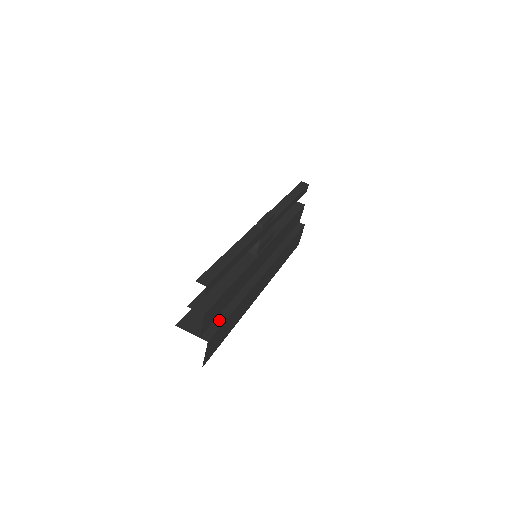
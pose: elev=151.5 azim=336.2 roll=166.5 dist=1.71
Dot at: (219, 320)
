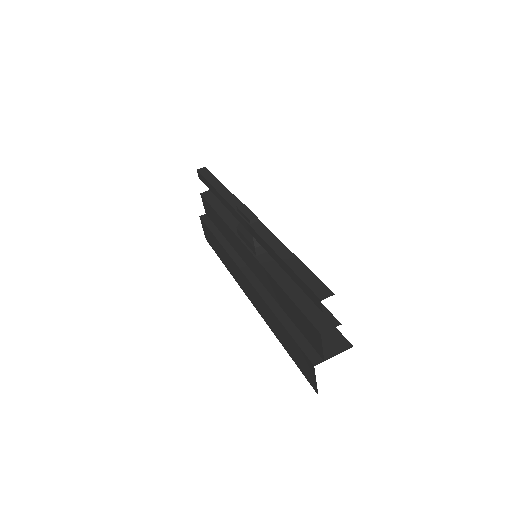
Dot at: occluded
